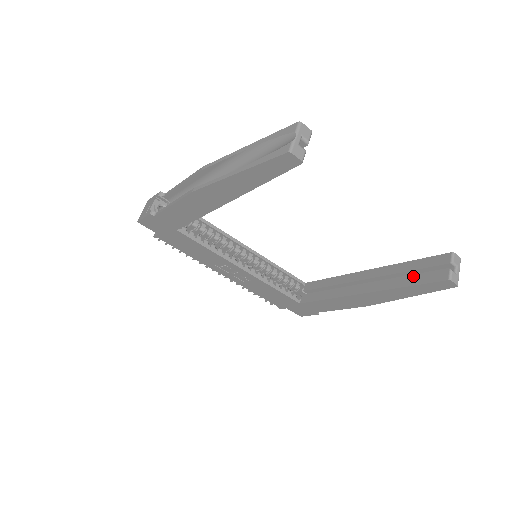
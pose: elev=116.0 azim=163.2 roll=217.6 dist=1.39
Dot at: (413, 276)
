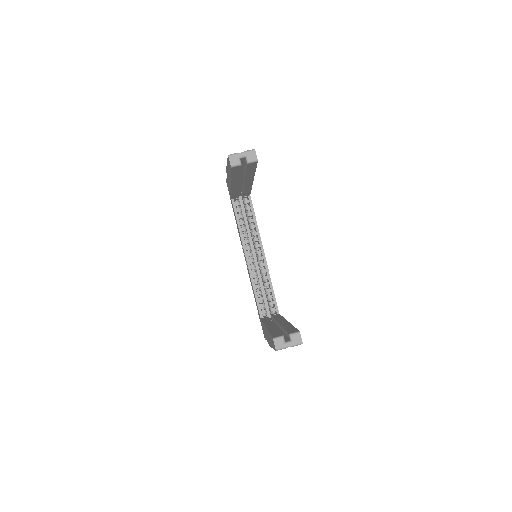
Dot at: (279, 330)
